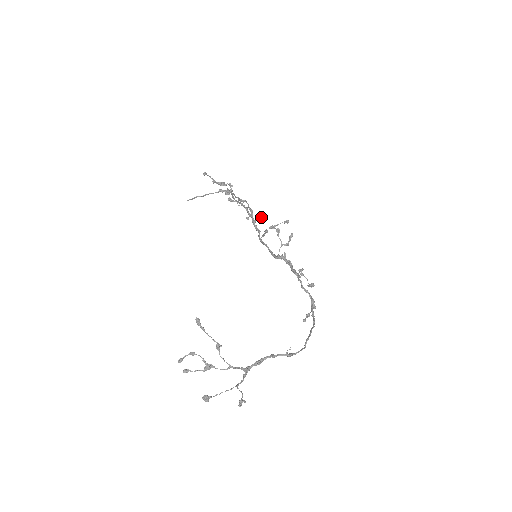
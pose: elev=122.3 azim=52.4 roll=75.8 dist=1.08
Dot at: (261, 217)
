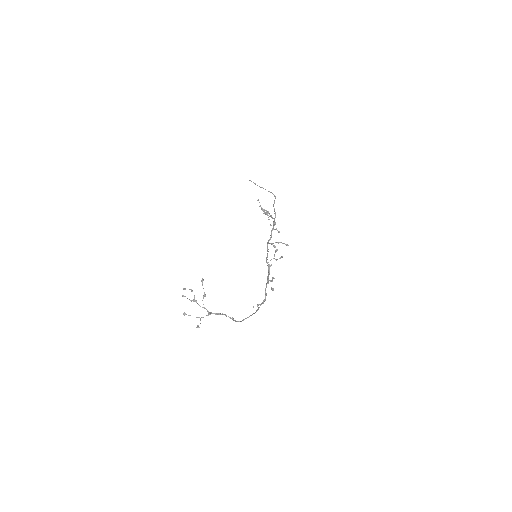
Dot at: (278, 231)
